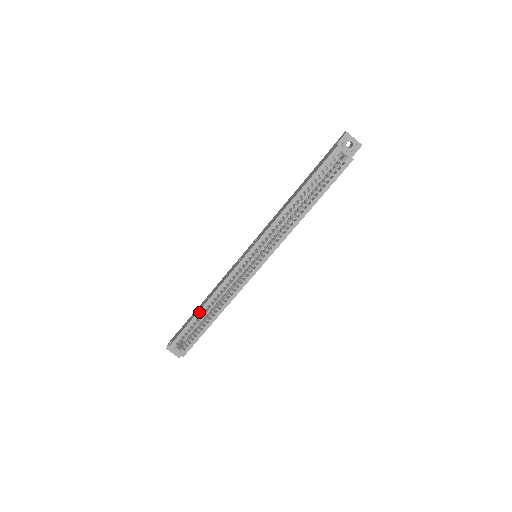
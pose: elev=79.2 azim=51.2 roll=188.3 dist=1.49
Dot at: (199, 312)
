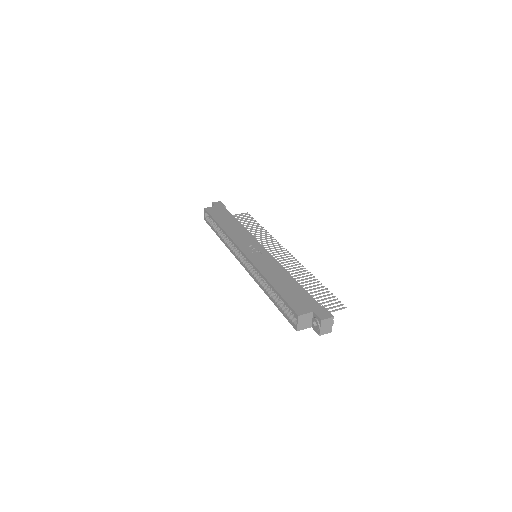
Dot at: (218, 224)
